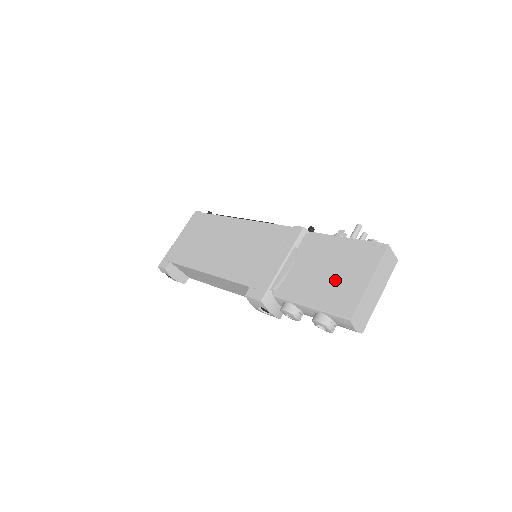
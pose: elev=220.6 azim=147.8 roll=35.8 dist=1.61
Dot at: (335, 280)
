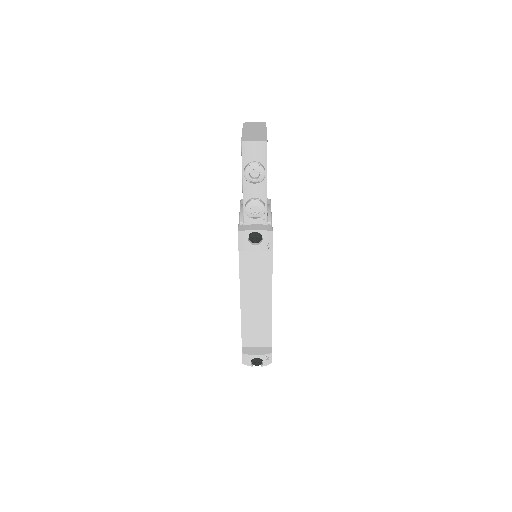
Dot at: occluded
